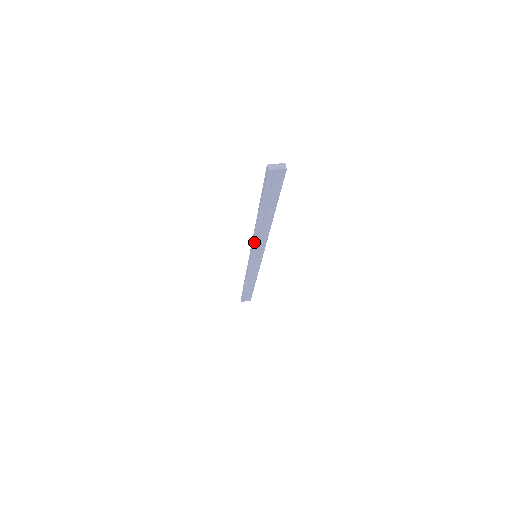
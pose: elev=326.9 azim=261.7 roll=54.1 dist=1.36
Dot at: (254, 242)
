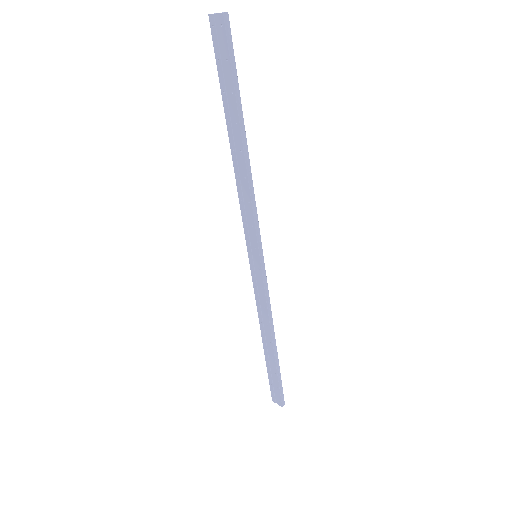
Dot at: (241, 206)
